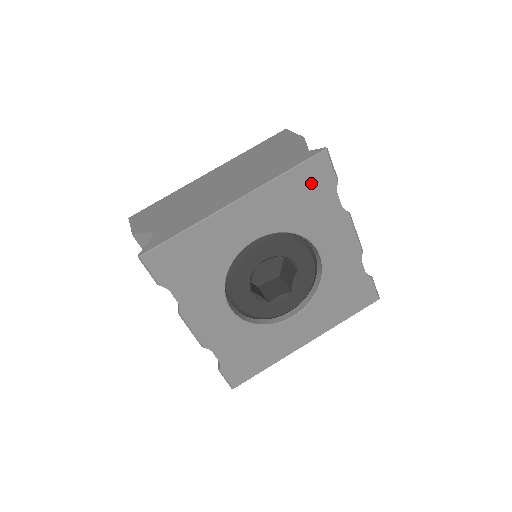
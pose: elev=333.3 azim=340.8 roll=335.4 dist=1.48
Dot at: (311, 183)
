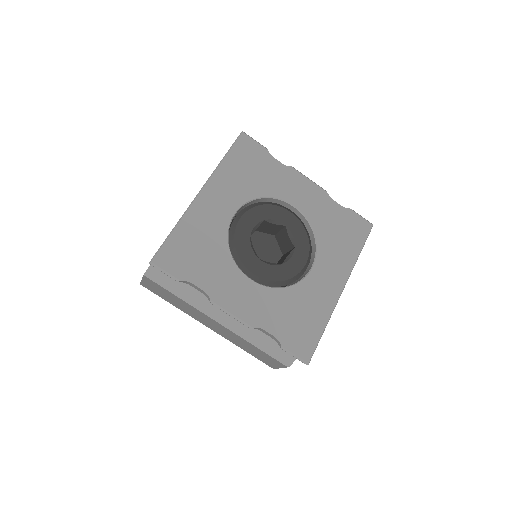
Dot at: (248, 157)
